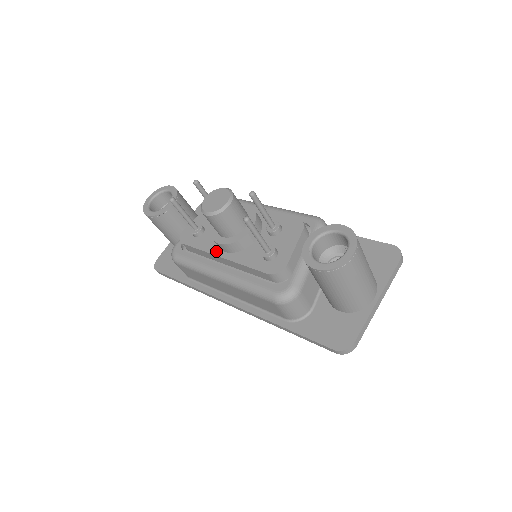
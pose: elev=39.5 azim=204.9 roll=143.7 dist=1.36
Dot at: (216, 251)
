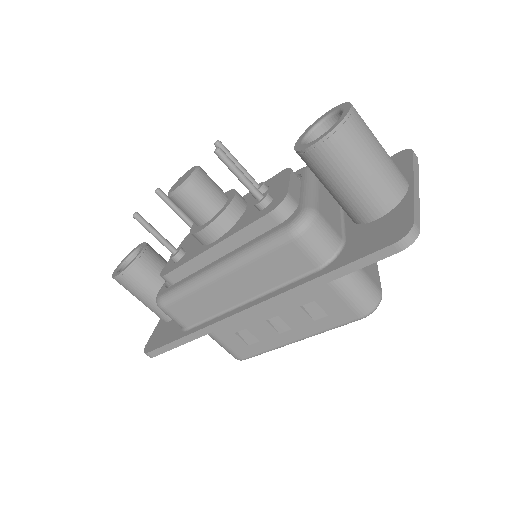
Dot at: (204, 249)
